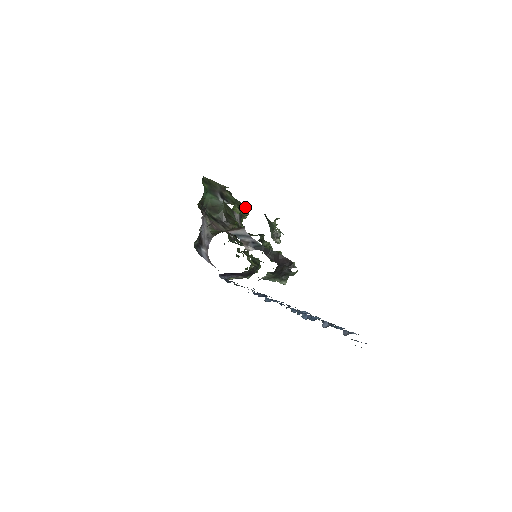
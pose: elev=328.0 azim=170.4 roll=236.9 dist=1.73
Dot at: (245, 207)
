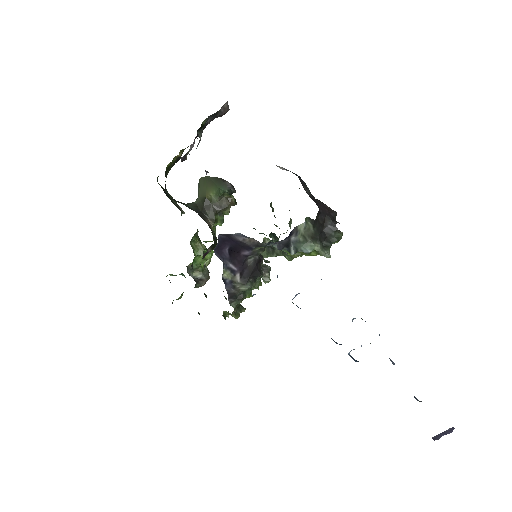
Dot at: occluded
